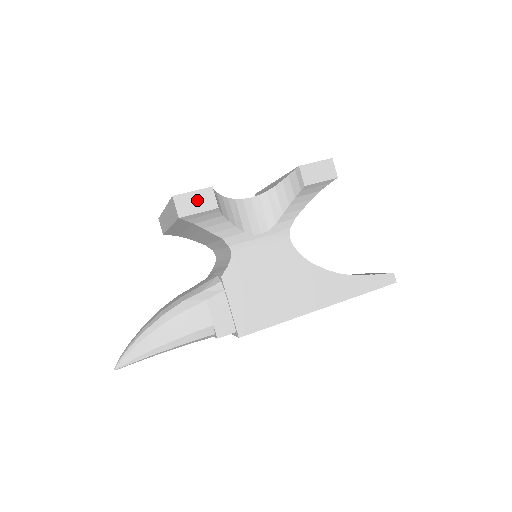
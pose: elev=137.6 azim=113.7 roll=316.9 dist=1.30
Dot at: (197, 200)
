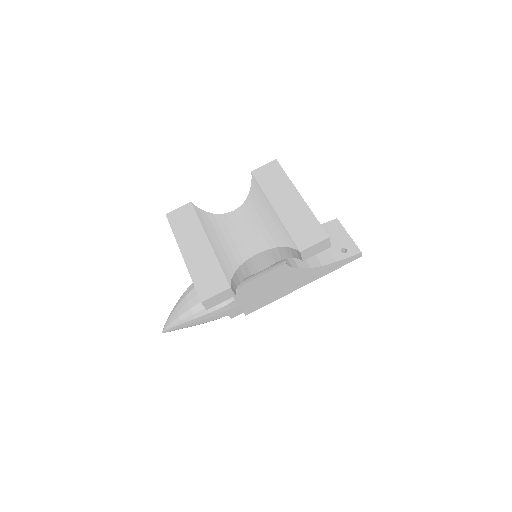
Dot at: (219, 298)
